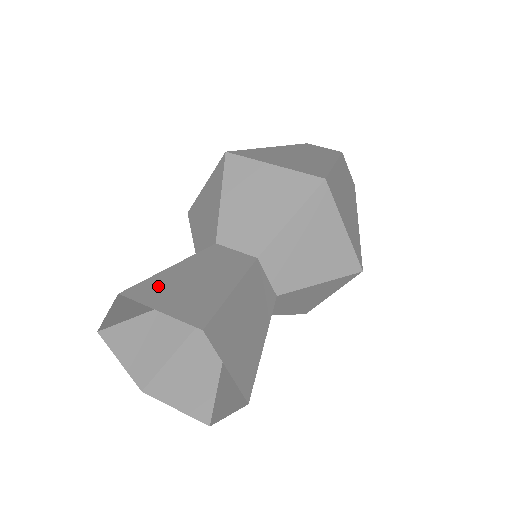
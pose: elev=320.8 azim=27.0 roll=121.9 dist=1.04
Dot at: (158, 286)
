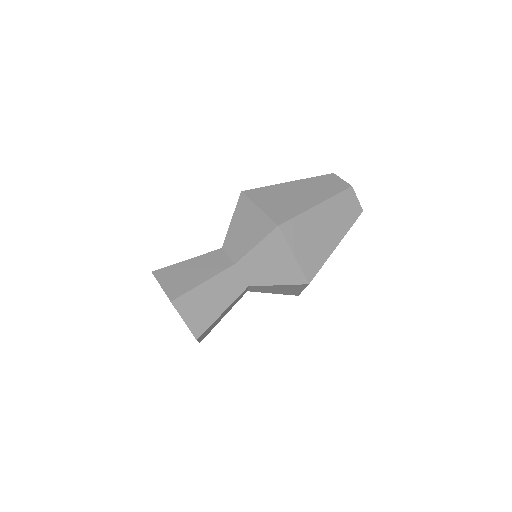
Dot at: (171, 271)
